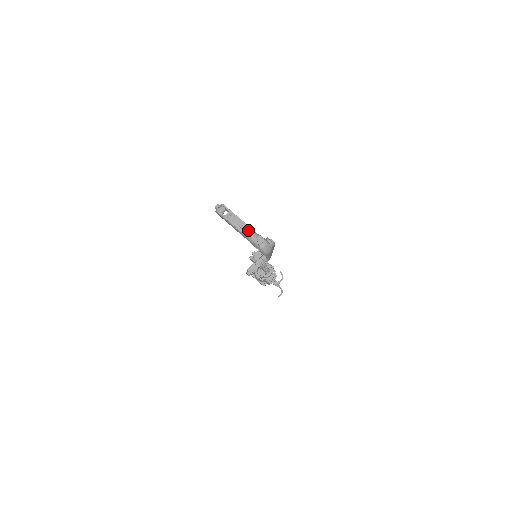
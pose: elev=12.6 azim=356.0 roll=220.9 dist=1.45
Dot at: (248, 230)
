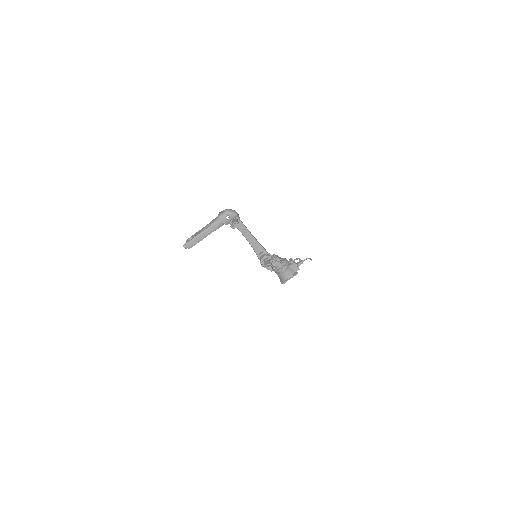
Dot at: (210, 222)
